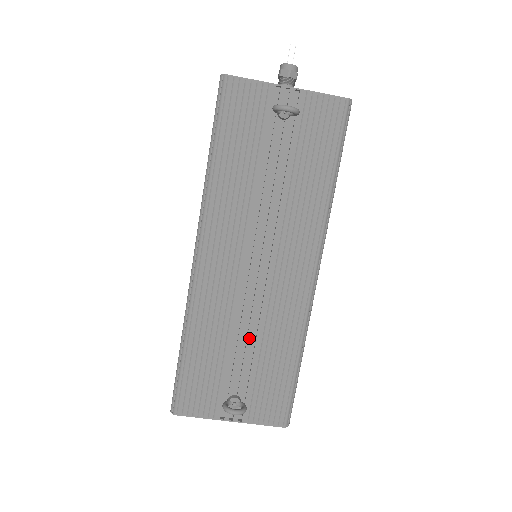
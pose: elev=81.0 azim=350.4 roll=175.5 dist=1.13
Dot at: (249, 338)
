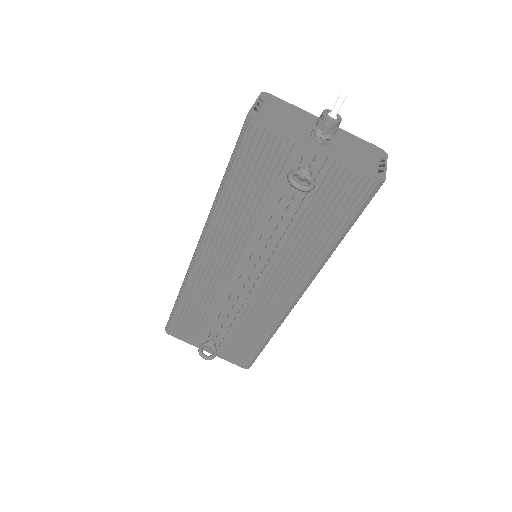
Dot at: (230, 315)
